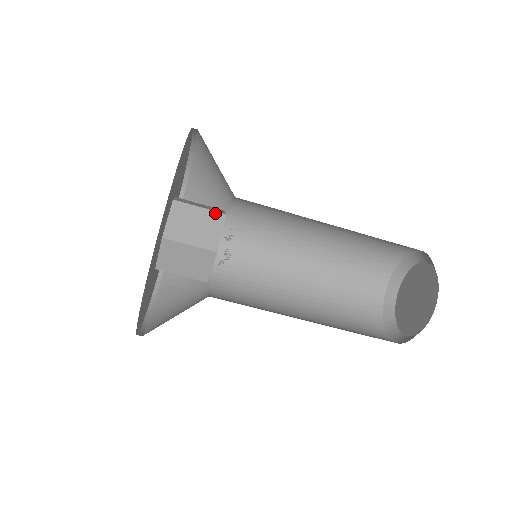
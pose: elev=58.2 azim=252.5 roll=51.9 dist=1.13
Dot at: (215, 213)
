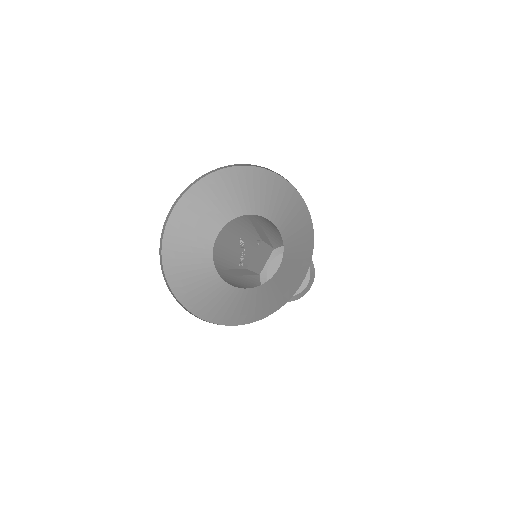
Dot at: (256, 274)
